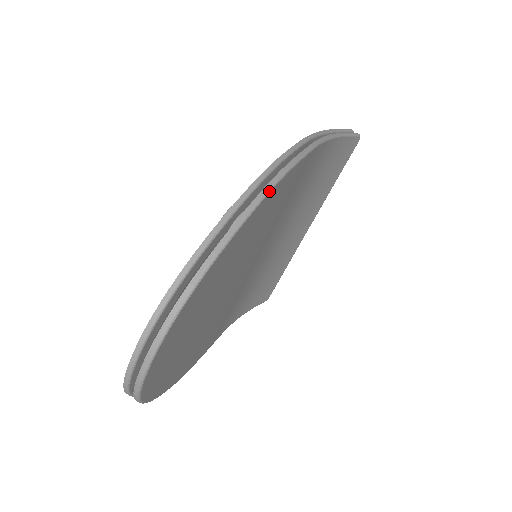
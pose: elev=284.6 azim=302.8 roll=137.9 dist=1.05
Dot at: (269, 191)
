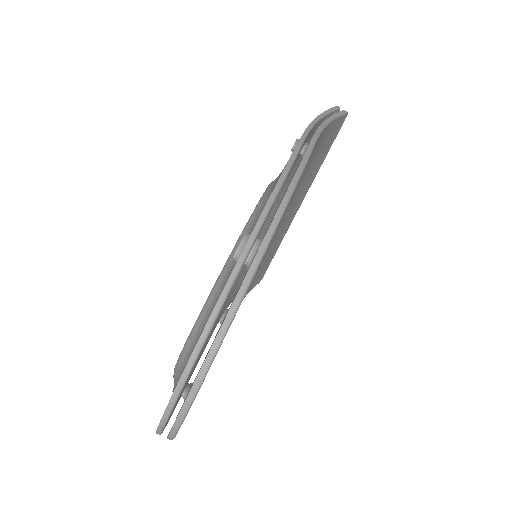
Dot at: (281, 216)
